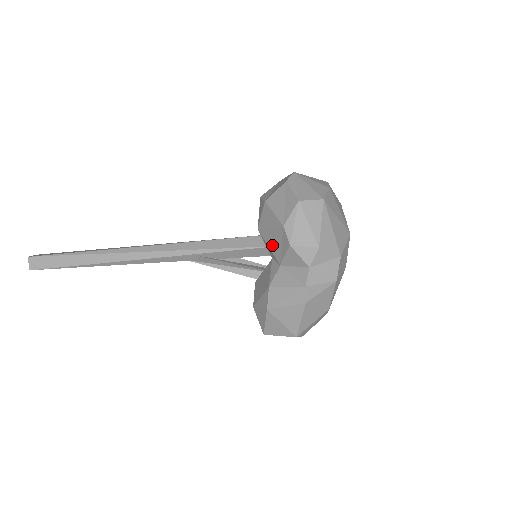
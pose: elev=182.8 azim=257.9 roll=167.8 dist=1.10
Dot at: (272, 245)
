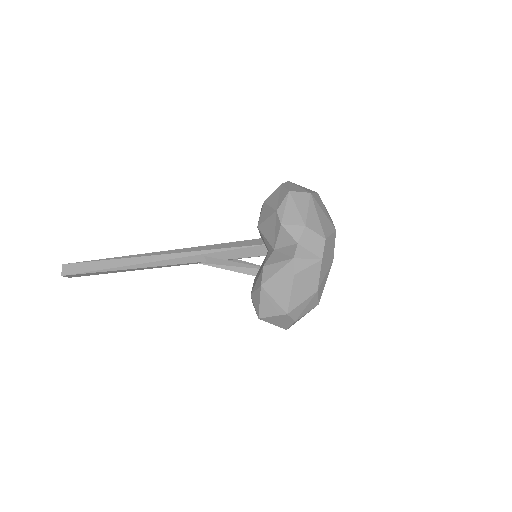
Dot at: (268, 234)
